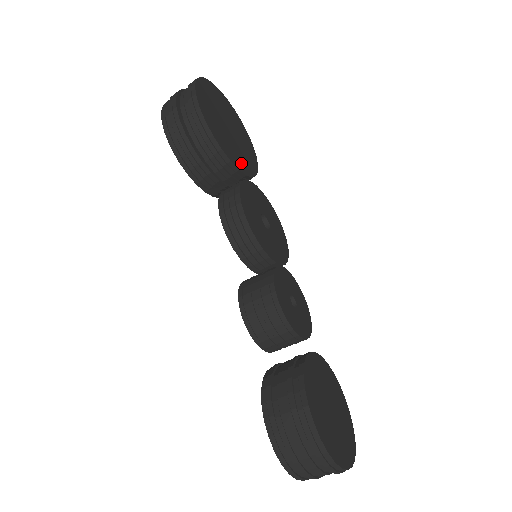
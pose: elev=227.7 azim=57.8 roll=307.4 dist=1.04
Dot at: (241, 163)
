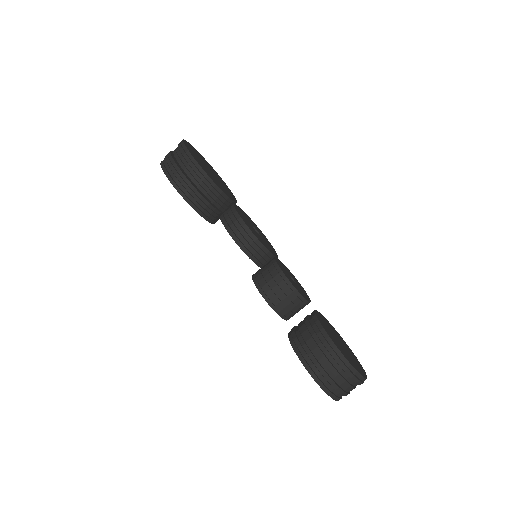
Dot at: (227, 194)
